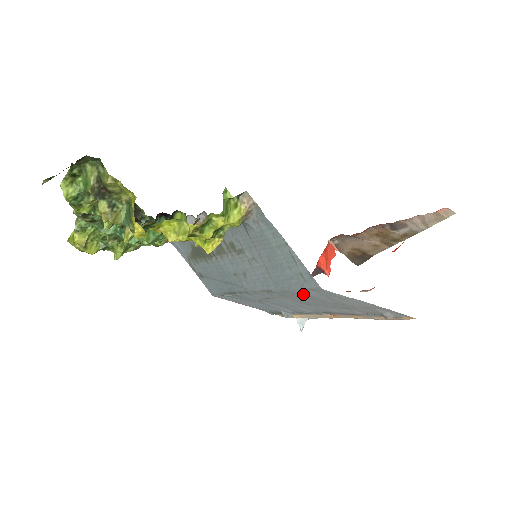
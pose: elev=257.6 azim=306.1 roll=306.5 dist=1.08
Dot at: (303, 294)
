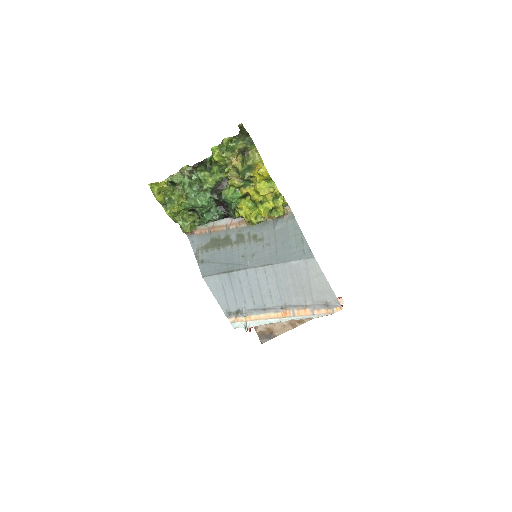
Dot at: (294, 267)
